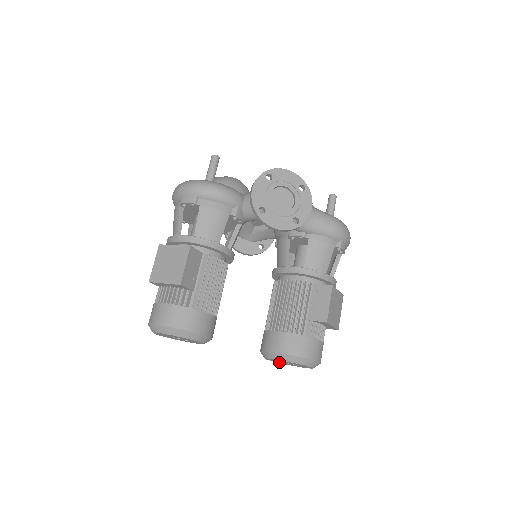
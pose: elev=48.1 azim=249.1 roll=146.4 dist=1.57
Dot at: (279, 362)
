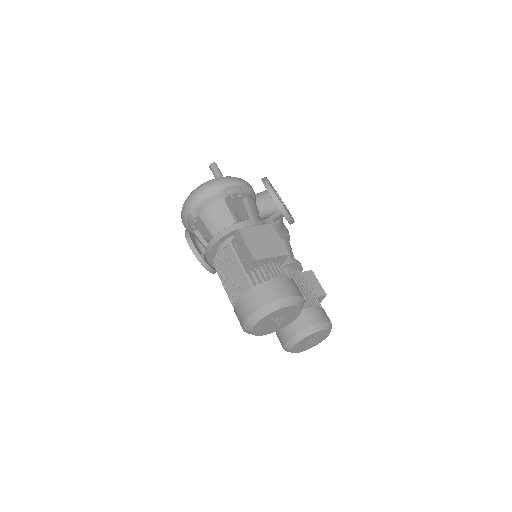
Dot at: (297, 348)
